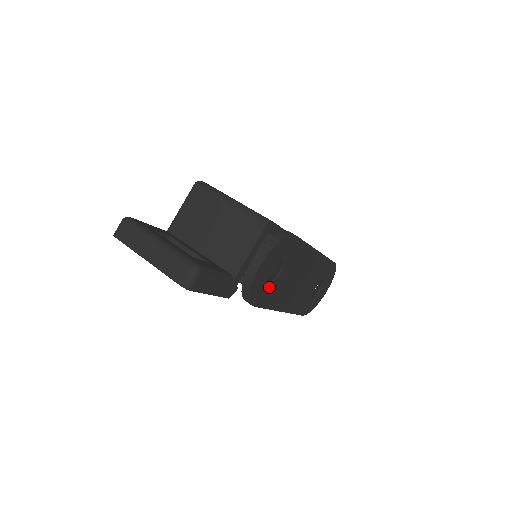
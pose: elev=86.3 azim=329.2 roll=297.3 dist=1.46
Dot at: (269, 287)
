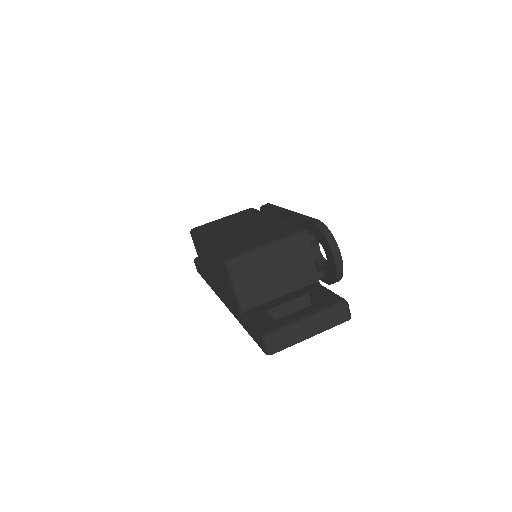
Dot at: occluded
